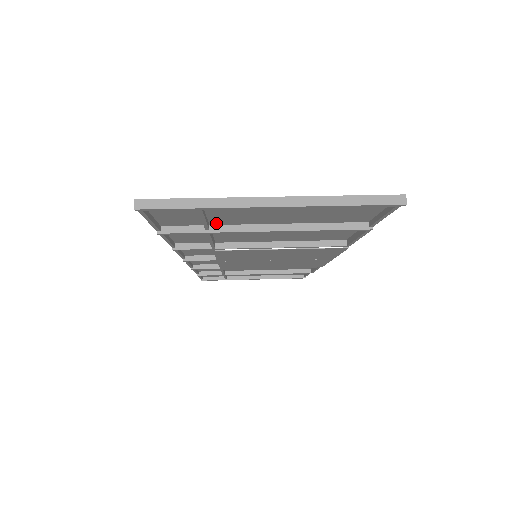
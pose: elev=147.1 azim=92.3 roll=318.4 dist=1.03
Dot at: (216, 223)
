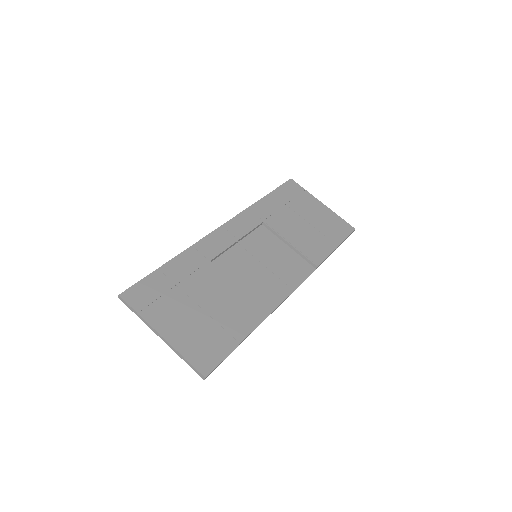
Dot at: (176, 291)
